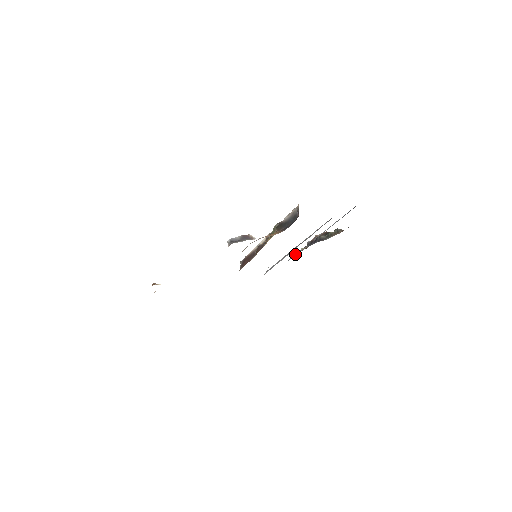
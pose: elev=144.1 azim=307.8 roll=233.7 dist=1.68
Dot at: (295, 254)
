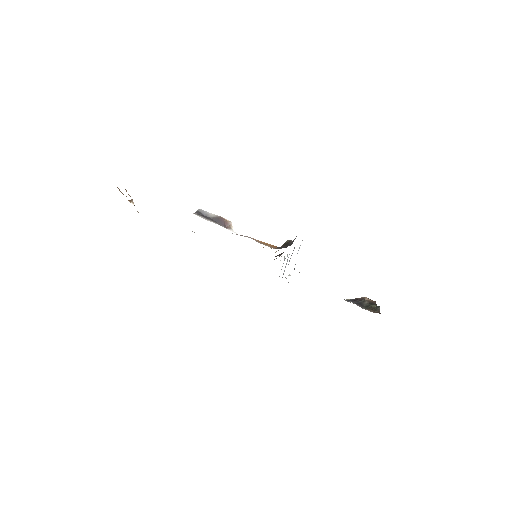
Dot at: occluded
